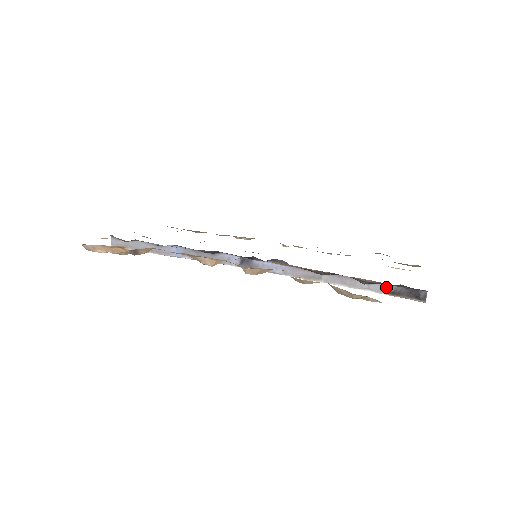
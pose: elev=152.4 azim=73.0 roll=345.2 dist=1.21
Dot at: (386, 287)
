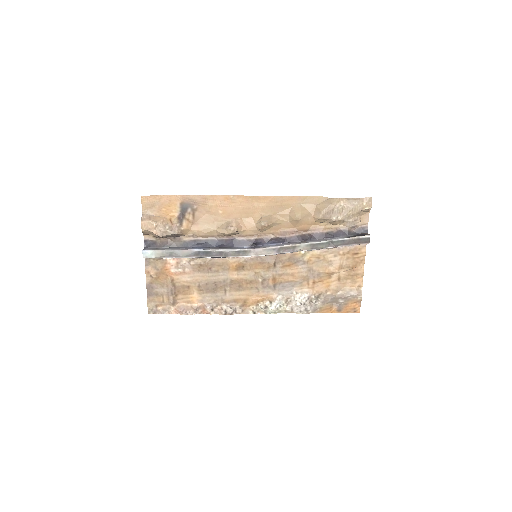
Dot at: (345, 237)
